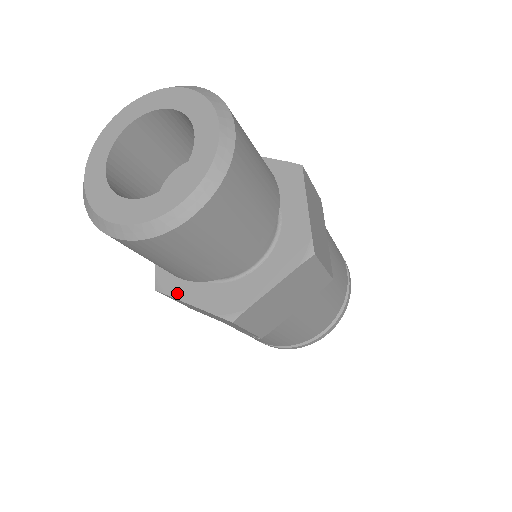
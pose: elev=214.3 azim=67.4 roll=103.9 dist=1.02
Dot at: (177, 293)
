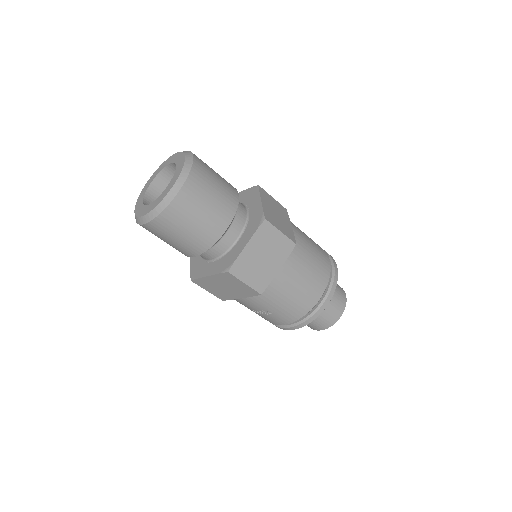
Dot at: (201, 275)
